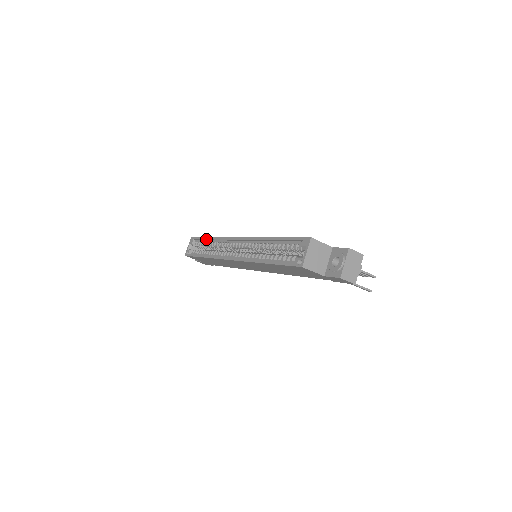
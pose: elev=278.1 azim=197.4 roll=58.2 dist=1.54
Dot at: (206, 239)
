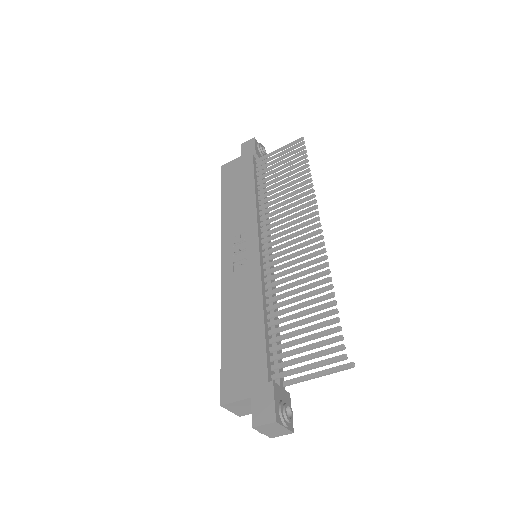
Dot at: (222, 200)
